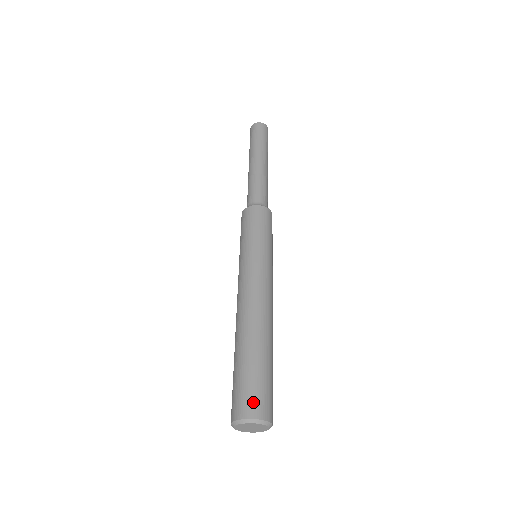
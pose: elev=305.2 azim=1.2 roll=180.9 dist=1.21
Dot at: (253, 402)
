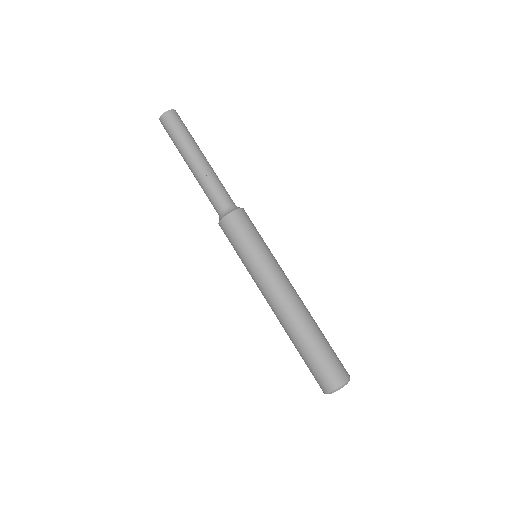
Dot at: (321, 382)
